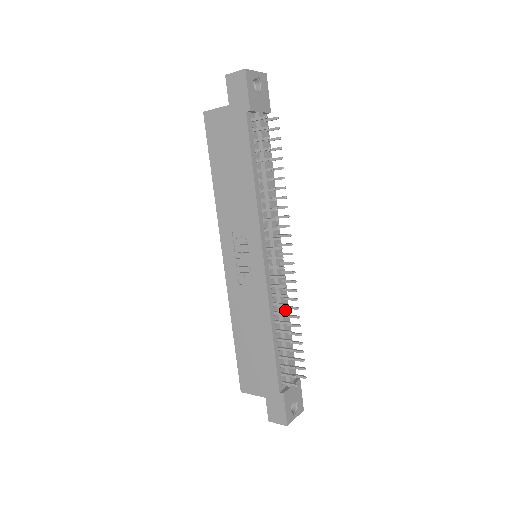
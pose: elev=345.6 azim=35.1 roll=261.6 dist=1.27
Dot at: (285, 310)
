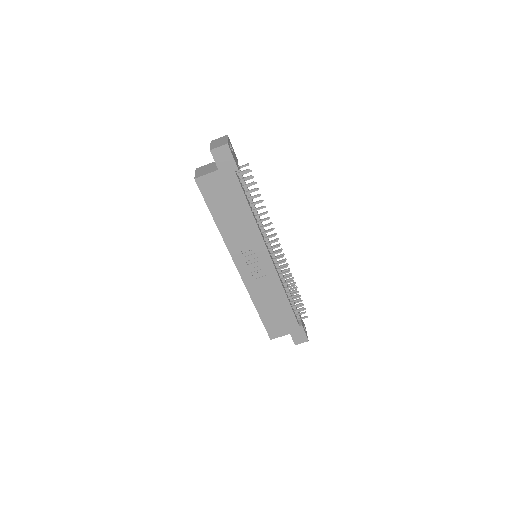
Dot at: occluded
